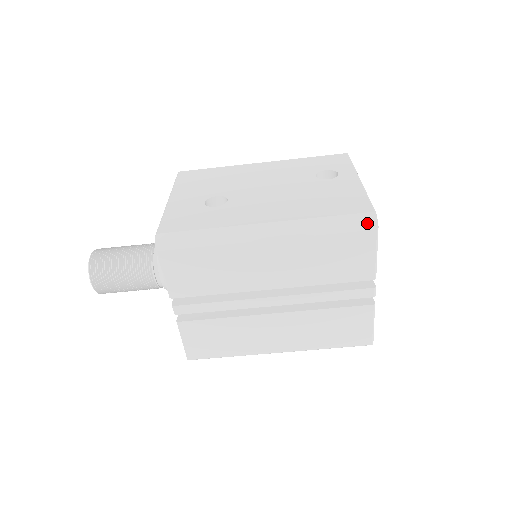
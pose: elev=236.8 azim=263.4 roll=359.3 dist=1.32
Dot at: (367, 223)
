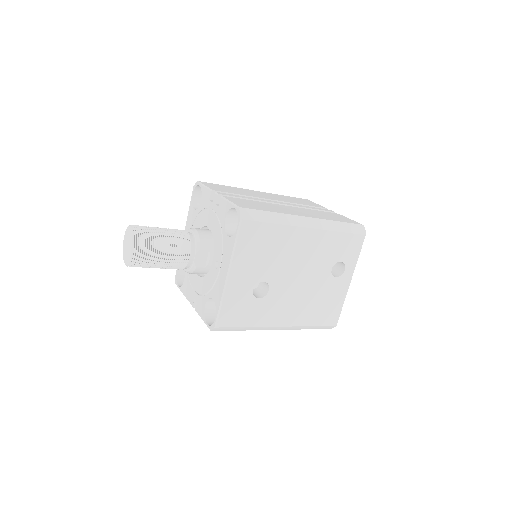
Dot at: (328, 328)
